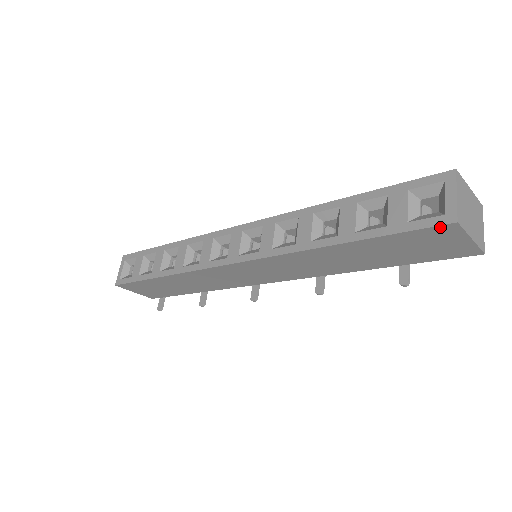
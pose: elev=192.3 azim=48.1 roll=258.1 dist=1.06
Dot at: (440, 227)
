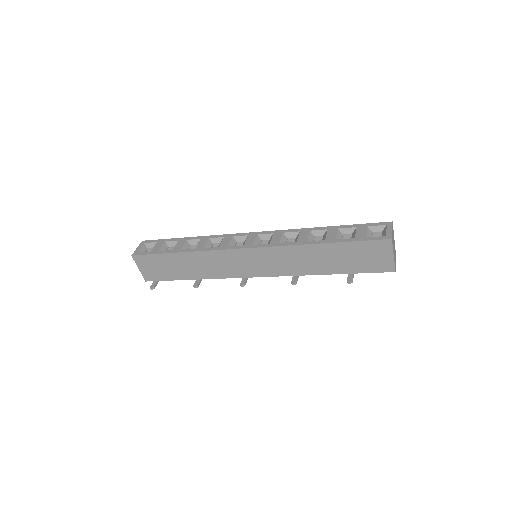
Dot at: (383, 241)
